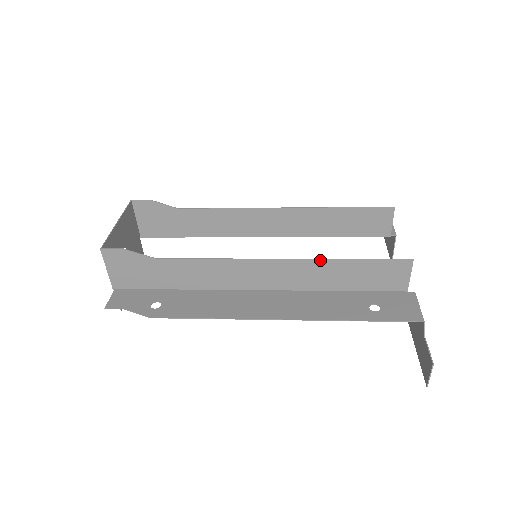
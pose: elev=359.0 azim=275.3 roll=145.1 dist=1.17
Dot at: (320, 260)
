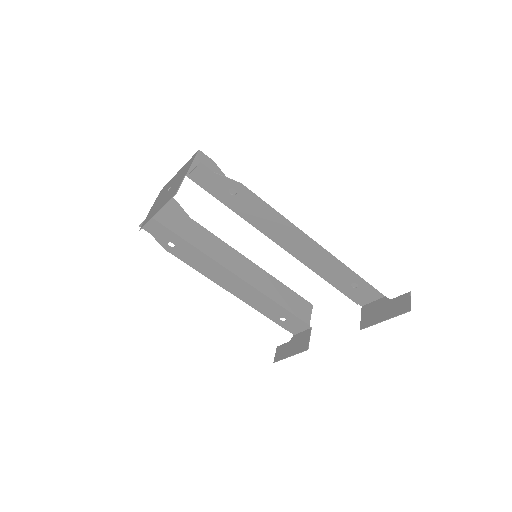
Dot at: occluded
